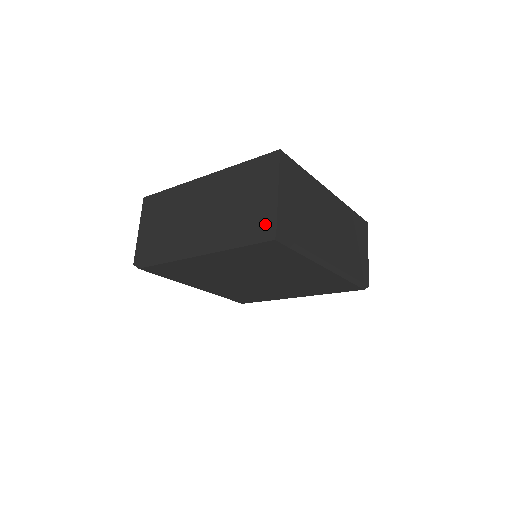
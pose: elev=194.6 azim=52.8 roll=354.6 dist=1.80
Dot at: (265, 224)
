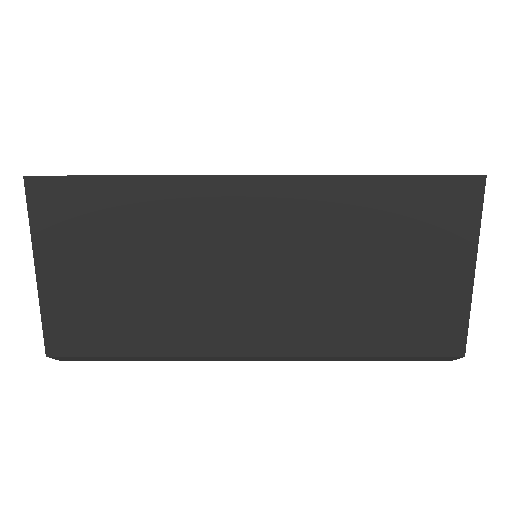
Dot at: (440, 336)
